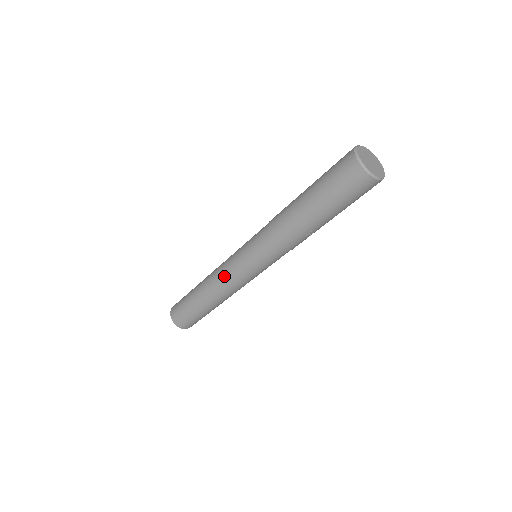
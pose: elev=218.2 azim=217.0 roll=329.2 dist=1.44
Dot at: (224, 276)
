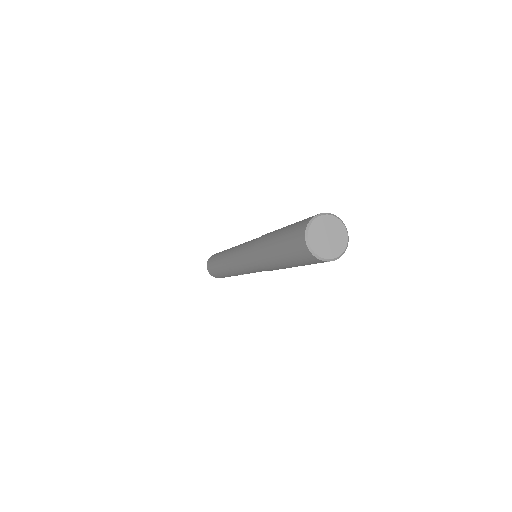
Dot at: occluded
